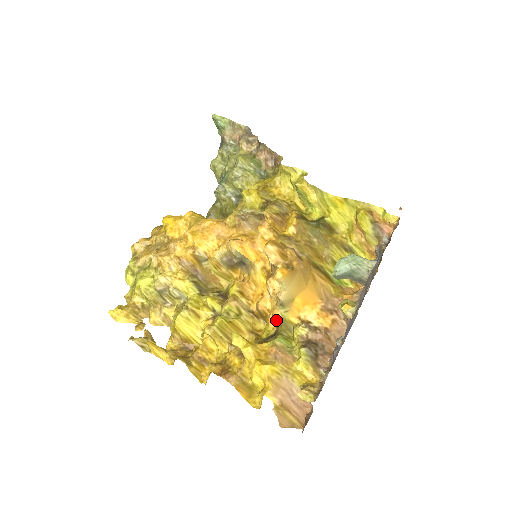
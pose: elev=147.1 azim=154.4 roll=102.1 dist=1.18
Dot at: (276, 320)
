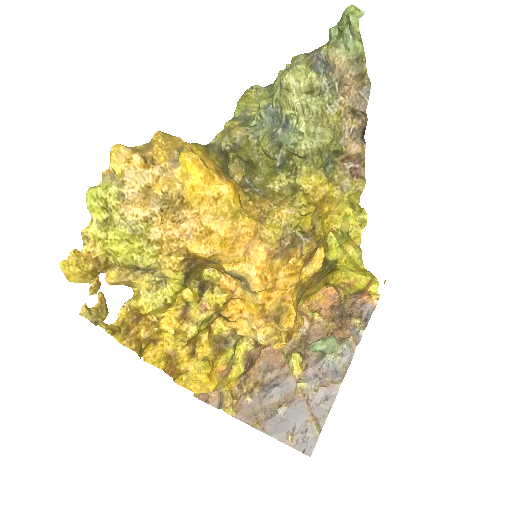
Dot at: (237, 335)
